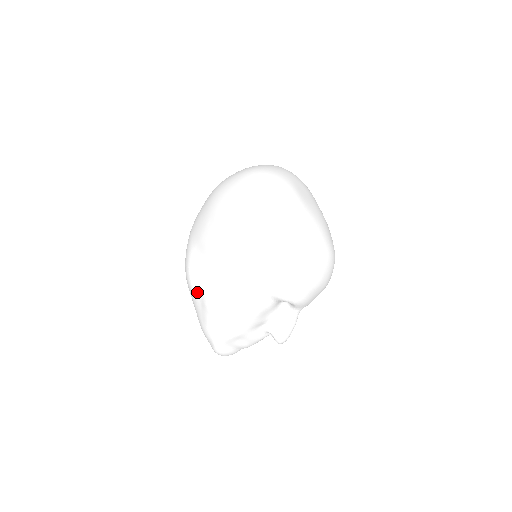
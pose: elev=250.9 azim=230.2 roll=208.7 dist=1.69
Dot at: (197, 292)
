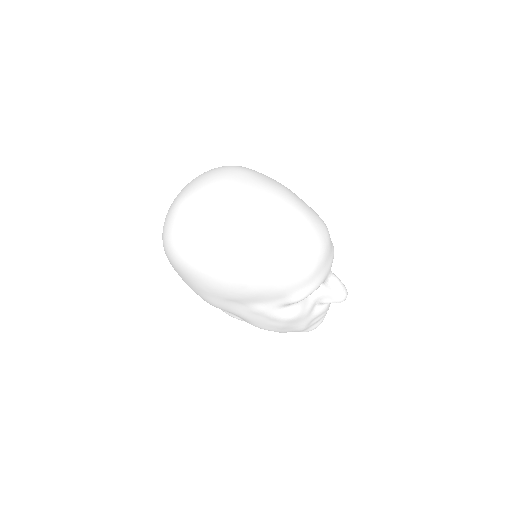
Dot at: occluded
